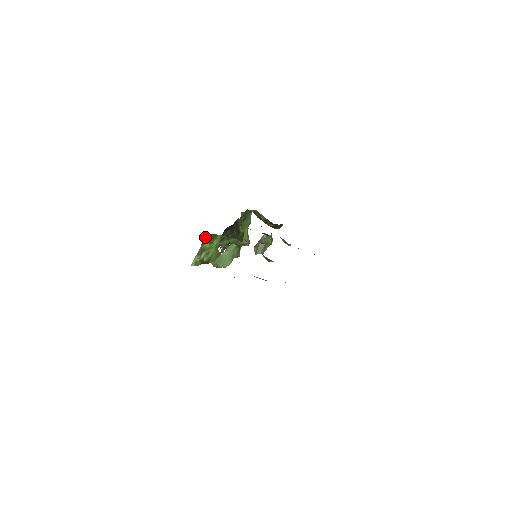
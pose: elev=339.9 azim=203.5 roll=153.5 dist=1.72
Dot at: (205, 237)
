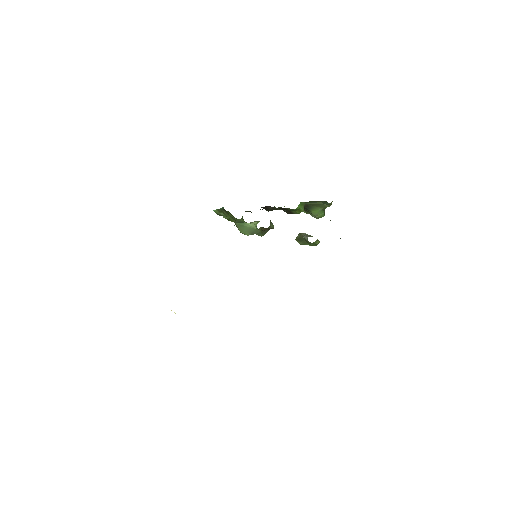
Dot at: (223, 208)
